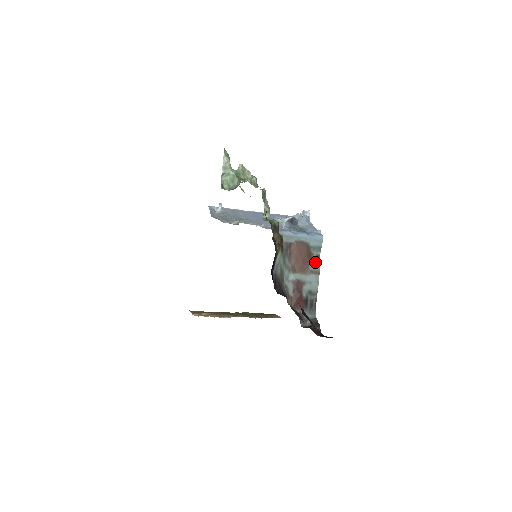
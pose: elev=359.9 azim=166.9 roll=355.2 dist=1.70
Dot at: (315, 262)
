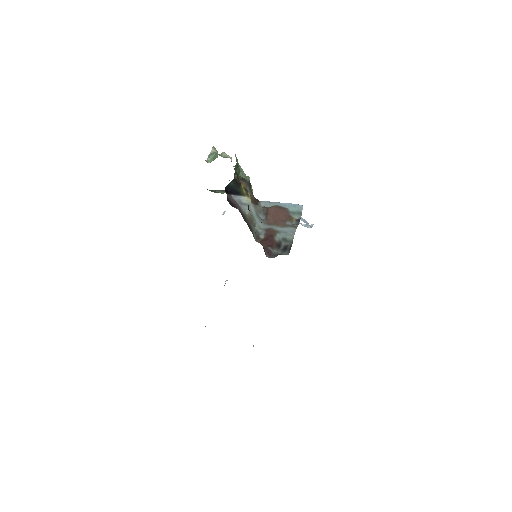
Dot at: (295, 224)
